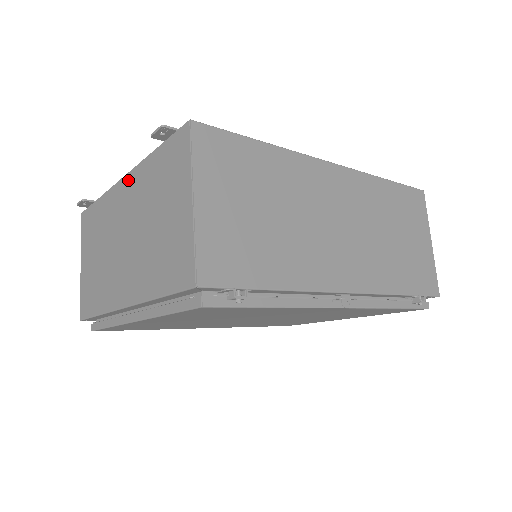
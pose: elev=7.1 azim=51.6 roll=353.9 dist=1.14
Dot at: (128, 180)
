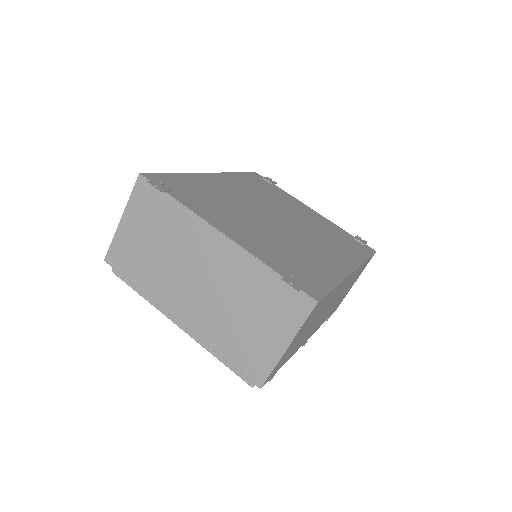
Dot at: (227, 246)
